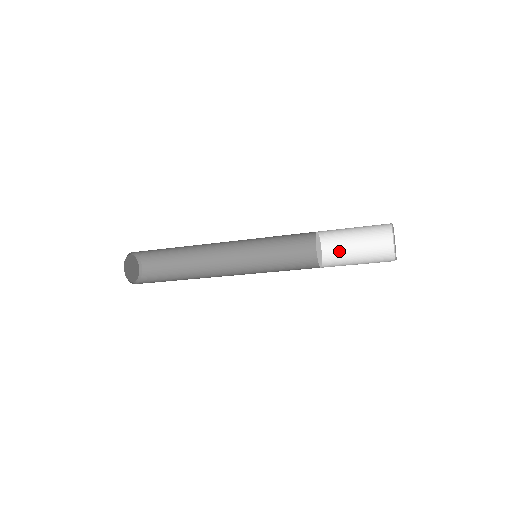
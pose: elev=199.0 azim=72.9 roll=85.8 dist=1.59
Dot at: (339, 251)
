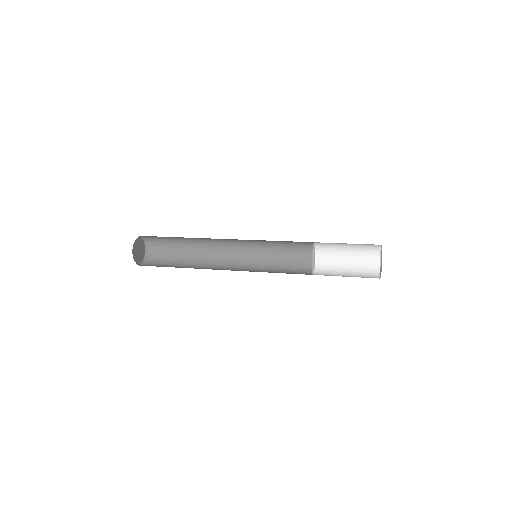
Dot at: (331, 249)
